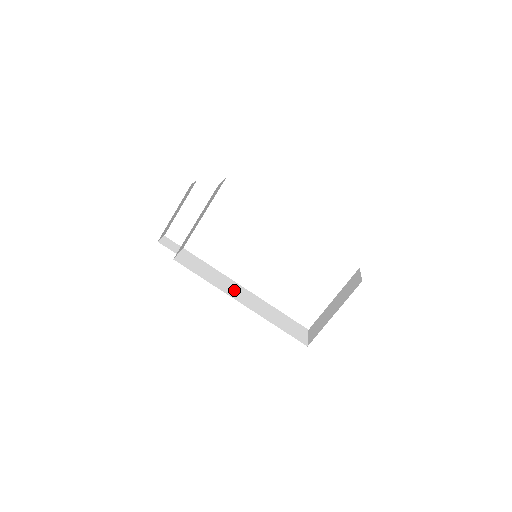
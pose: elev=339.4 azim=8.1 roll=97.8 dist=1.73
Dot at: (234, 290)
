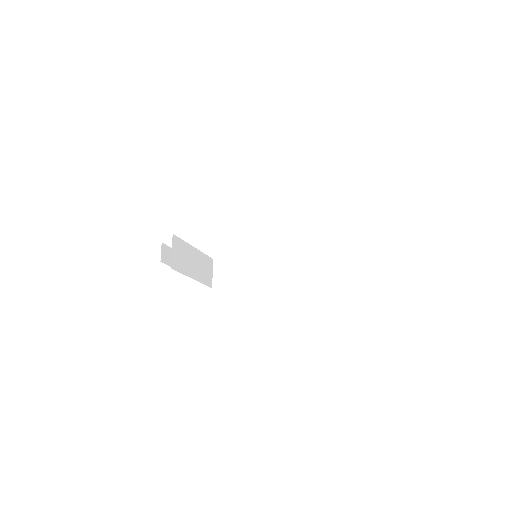
Dot at: (271, 269)
